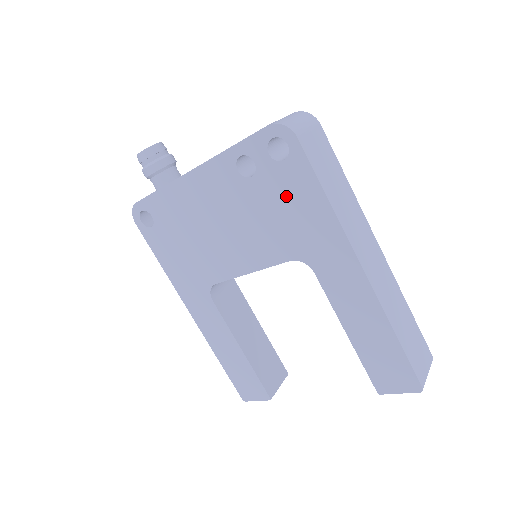
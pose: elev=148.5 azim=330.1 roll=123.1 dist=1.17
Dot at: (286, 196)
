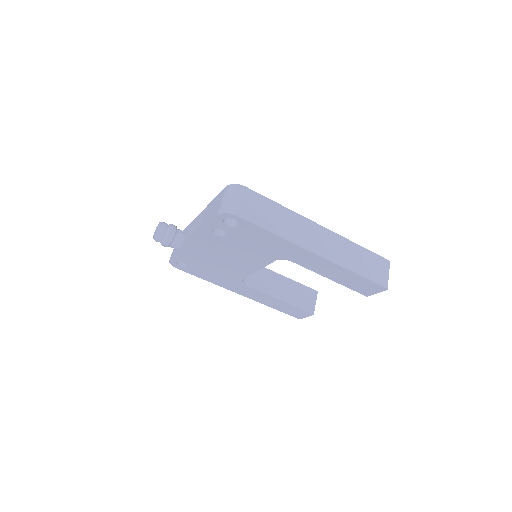
Dot at: (251, 238)
